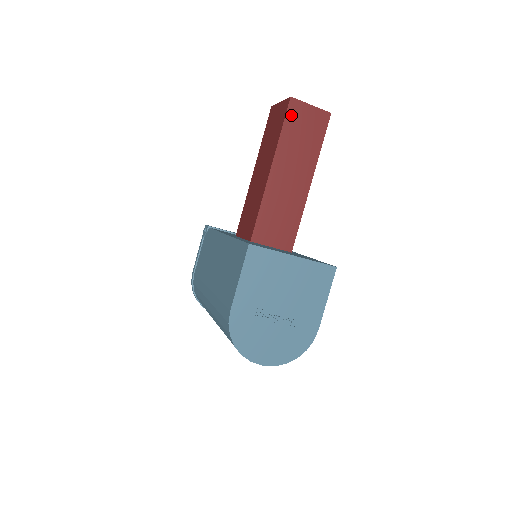
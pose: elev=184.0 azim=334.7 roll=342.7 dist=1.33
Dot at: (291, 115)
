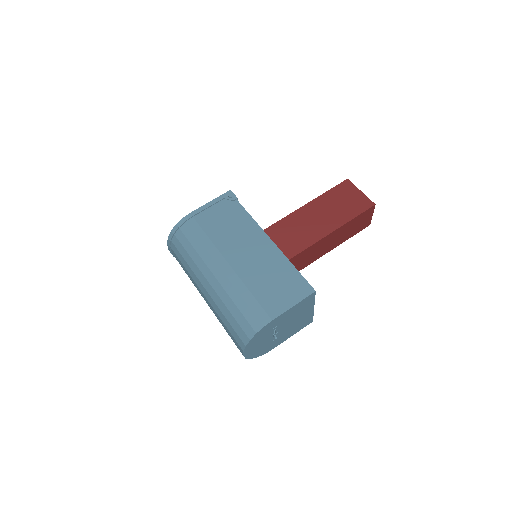
Dot at: (365, 213)
